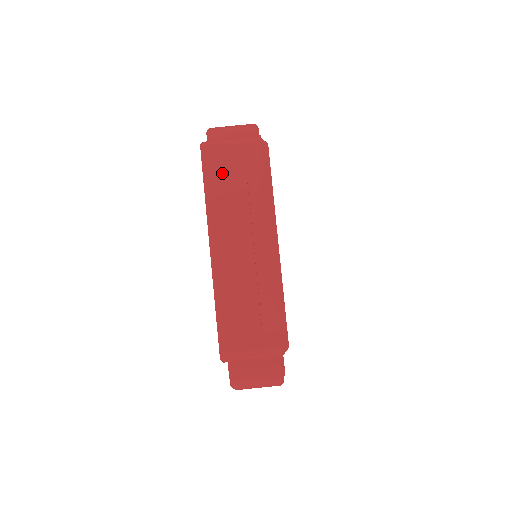
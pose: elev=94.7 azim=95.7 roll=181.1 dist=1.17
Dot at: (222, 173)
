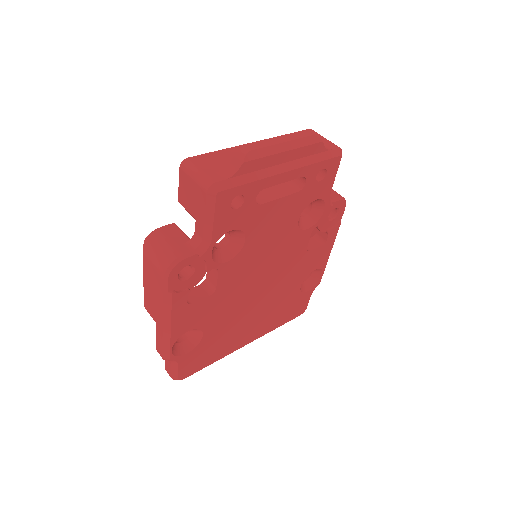
Dot at: occluded
